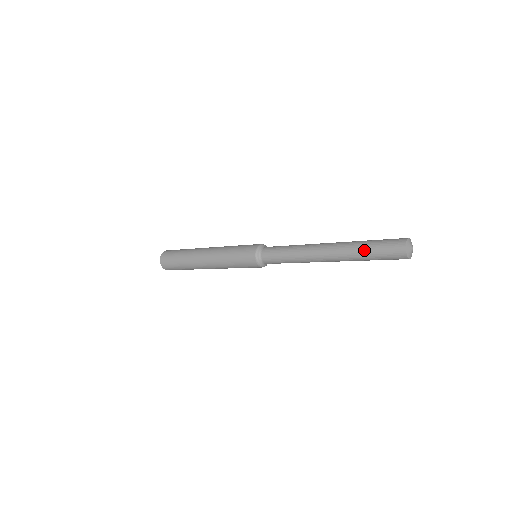
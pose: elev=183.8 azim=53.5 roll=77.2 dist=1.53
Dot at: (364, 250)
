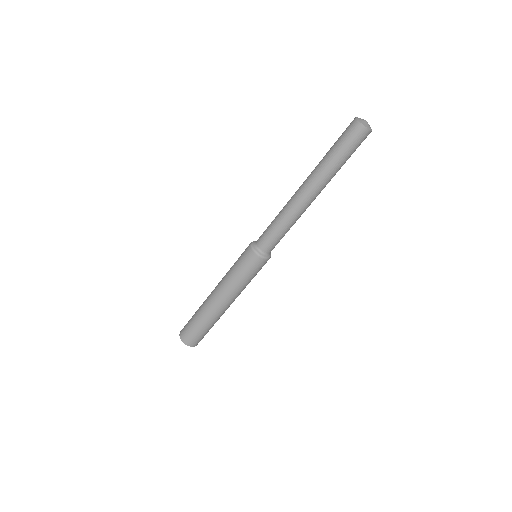
Dot at: (332, 158)
